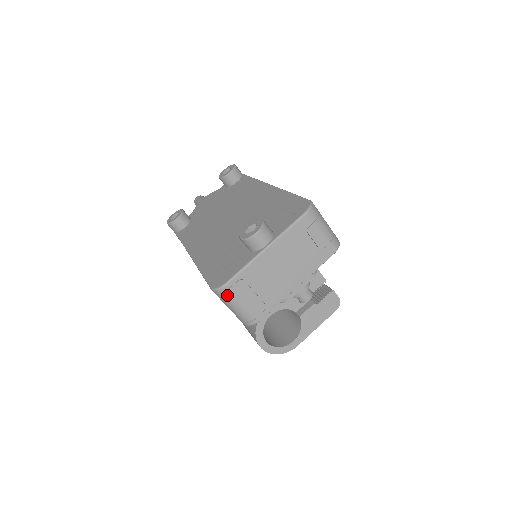
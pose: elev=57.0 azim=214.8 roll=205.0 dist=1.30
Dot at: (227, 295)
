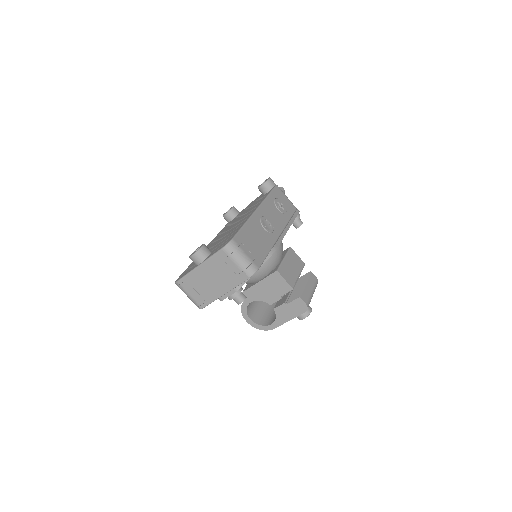
Dot at: (180, 288)
